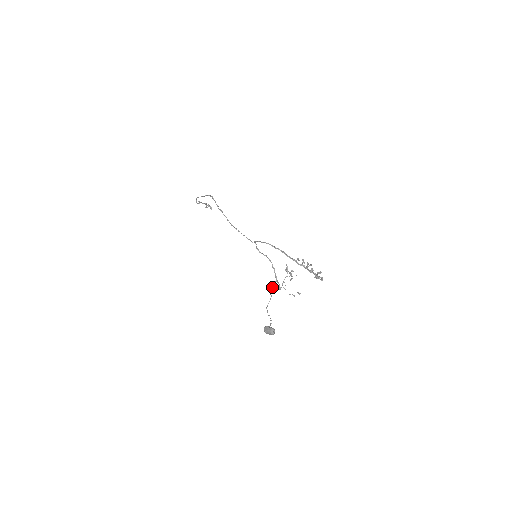
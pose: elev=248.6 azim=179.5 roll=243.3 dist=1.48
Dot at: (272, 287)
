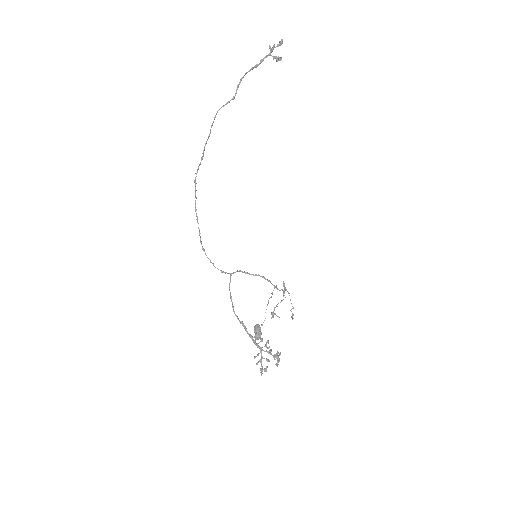
Dot at: (275, 286)
